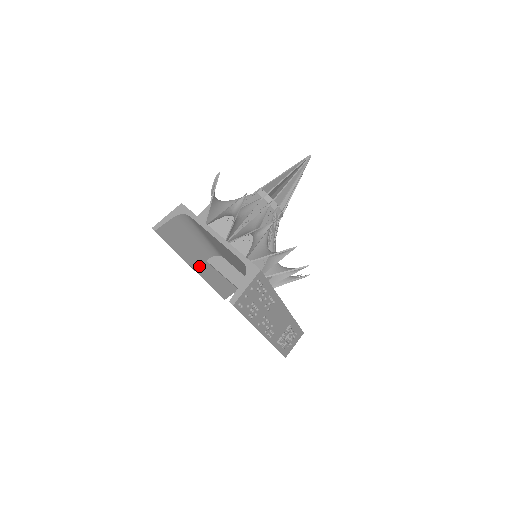
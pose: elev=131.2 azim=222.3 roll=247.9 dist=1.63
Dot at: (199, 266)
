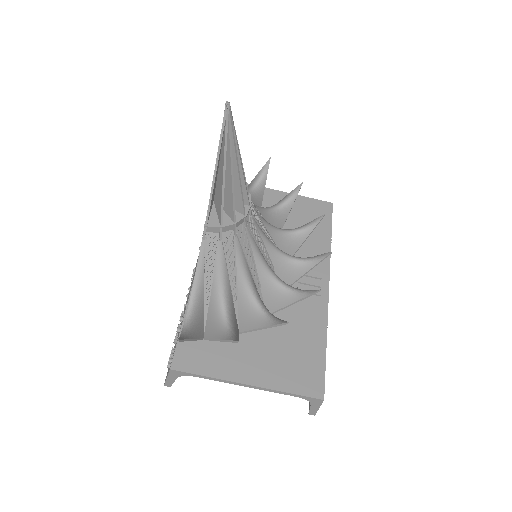
Dot at: occluded
